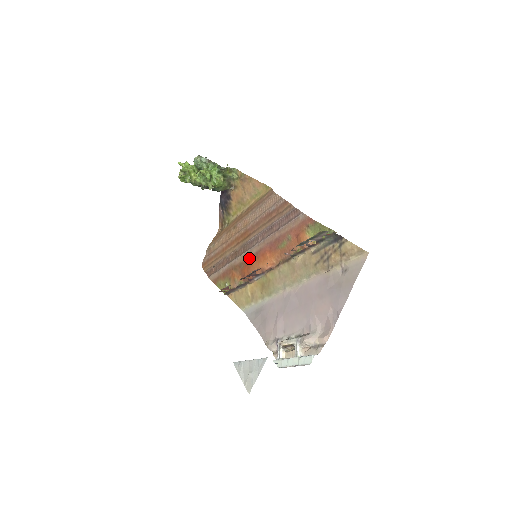
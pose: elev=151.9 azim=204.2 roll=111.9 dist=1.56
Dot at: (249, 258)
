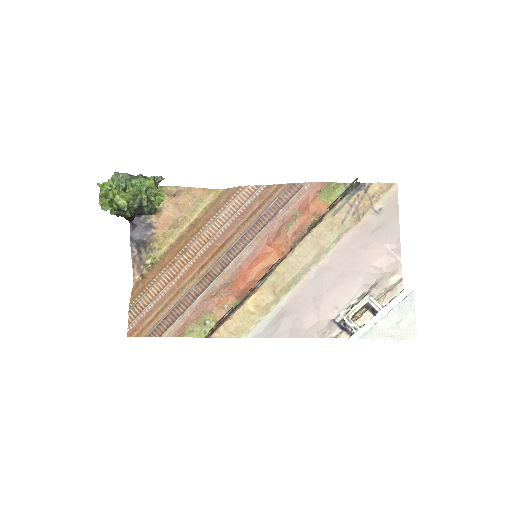
Dot at: (241, 267)
